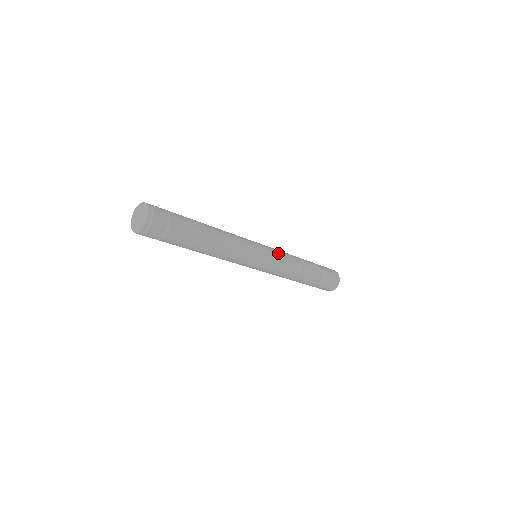
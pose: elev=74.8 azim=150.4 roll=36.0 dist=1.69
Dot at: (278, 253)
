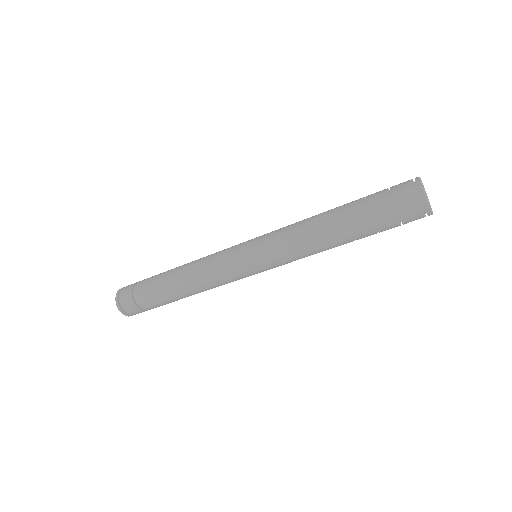
Dot at: (271, 237)
